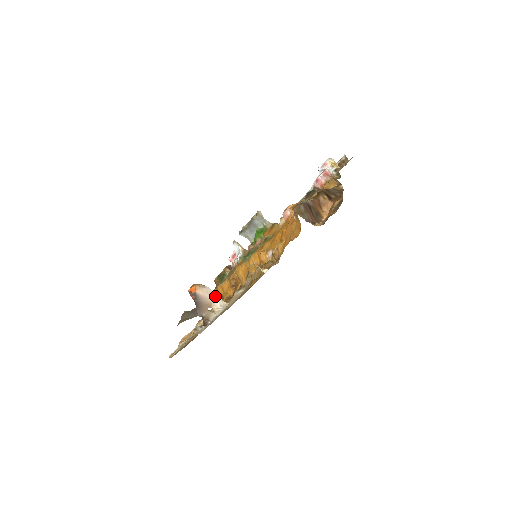
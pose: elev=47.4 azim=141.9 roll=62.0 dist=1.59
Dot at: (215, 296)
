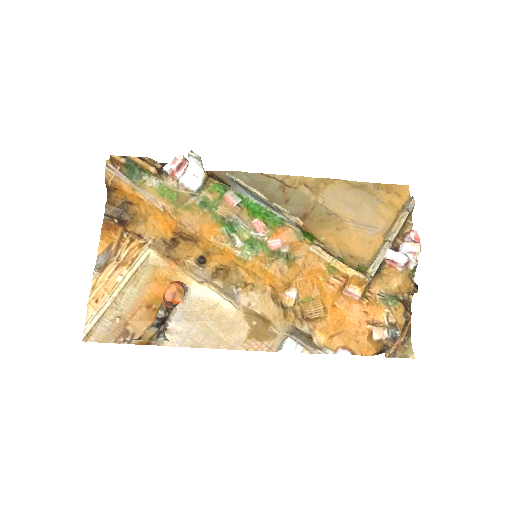
Dot at: occluded
